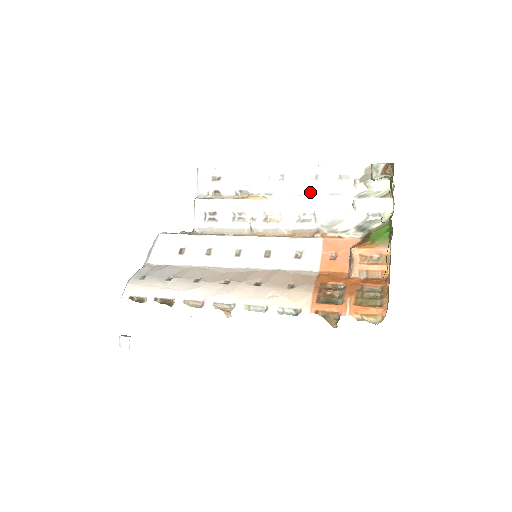
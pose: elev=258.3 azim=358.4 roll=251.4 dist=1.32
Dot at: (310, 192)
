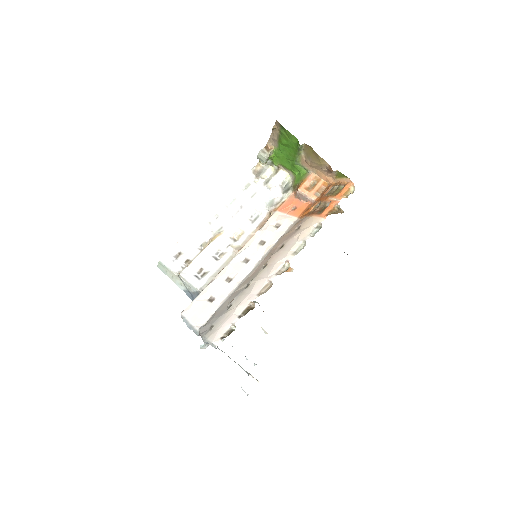
Dot at: (240, 206)
